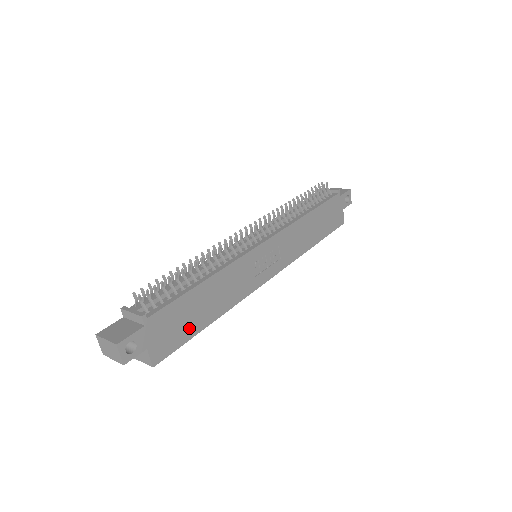
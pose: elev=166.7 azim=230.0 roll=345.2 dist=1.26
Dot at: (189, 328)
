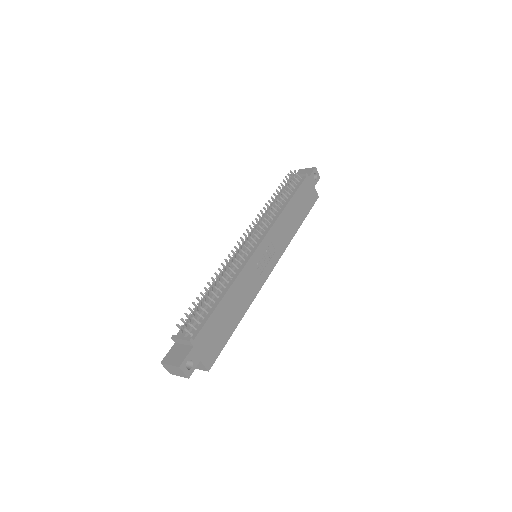
Dot at: (224, 334)
